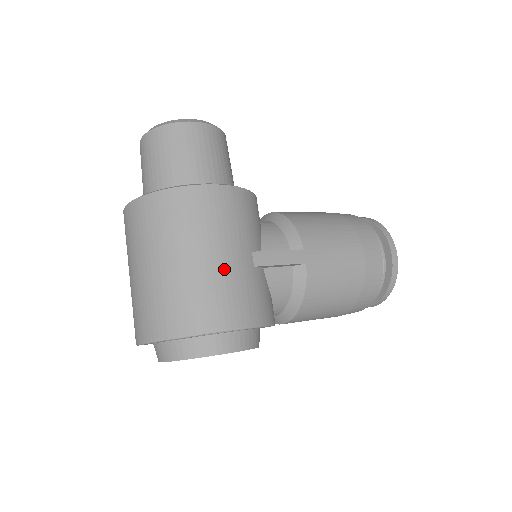
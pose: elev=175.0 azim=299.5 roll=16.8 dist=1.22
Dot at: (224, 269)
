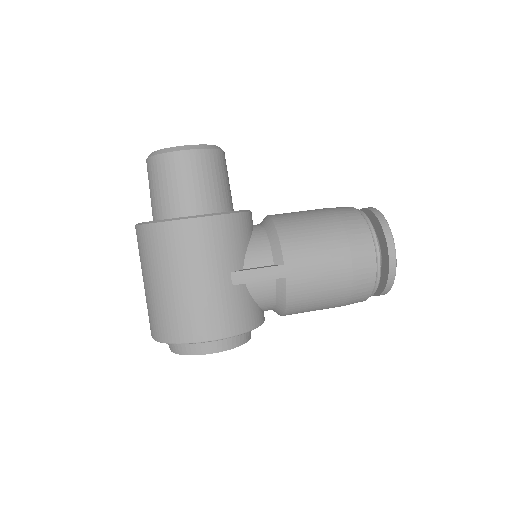
Dot at: (202, 292)
